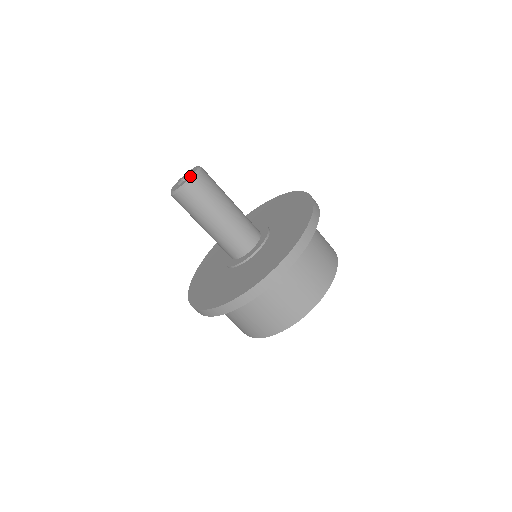
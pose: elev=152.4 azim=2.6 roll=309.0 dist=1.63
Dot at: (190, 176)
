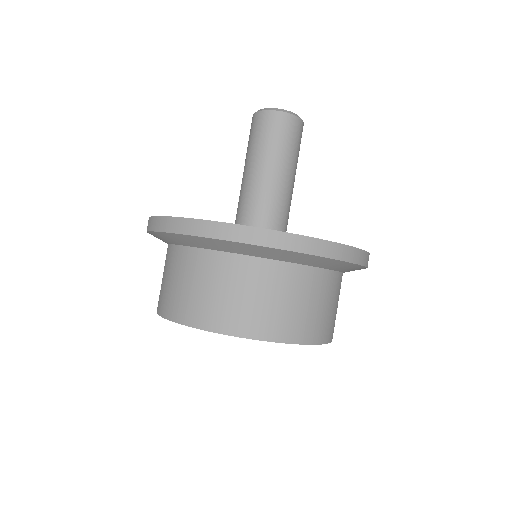
Dot at: occluded
